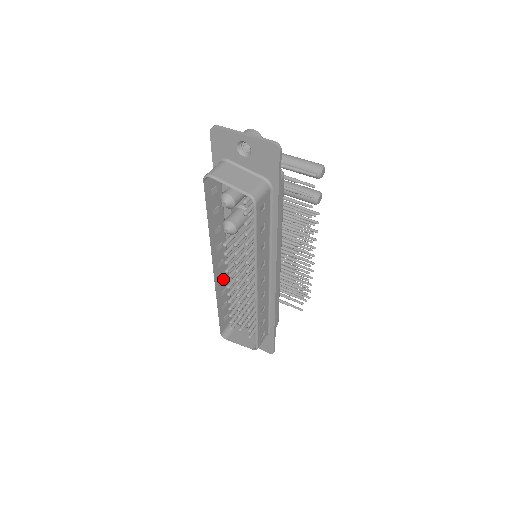
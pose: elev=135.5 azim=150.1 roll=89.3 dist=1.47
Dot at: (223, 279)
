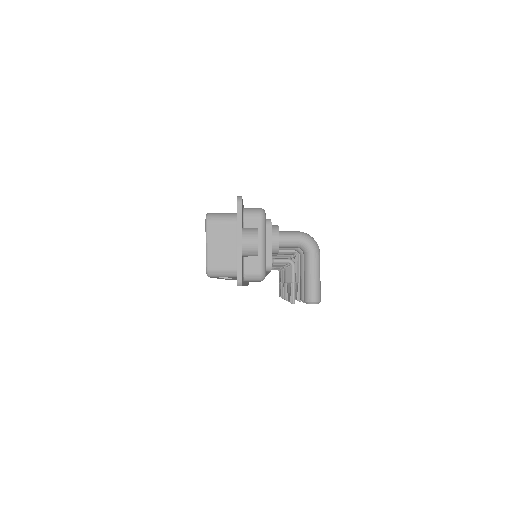
Dot at: occluded
